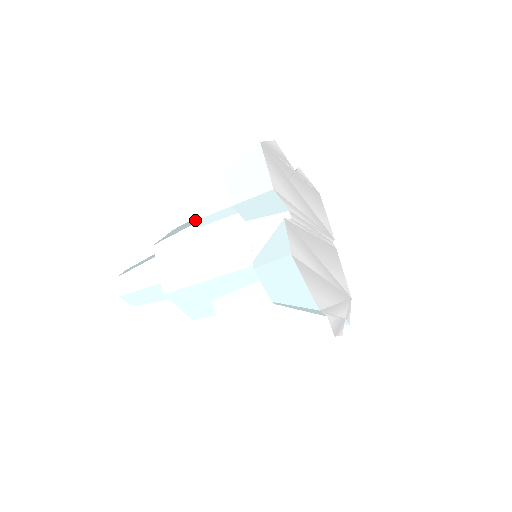
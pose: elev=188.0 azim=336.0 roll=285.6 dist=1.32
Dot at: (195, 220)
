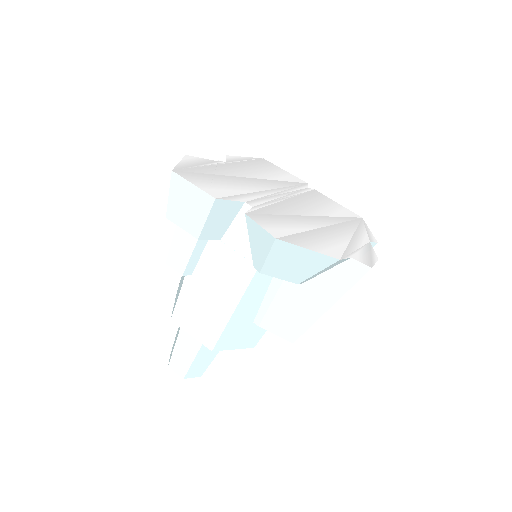
Dot at: (182, 274)
